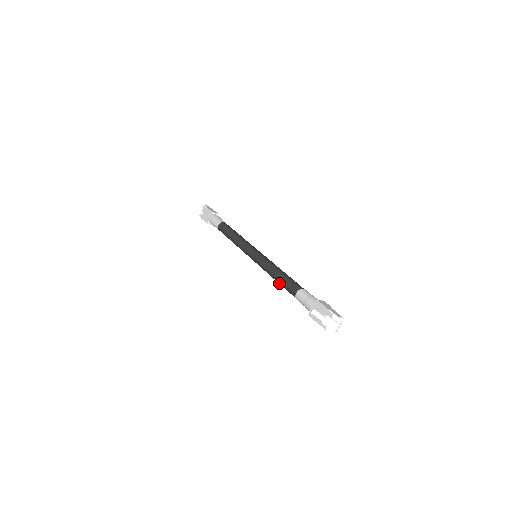
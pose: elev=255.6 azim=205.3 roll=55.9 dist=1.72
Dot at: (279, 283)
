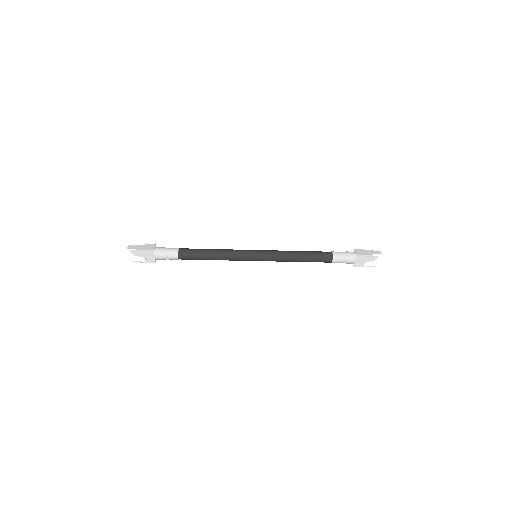
Dot at: occluded
